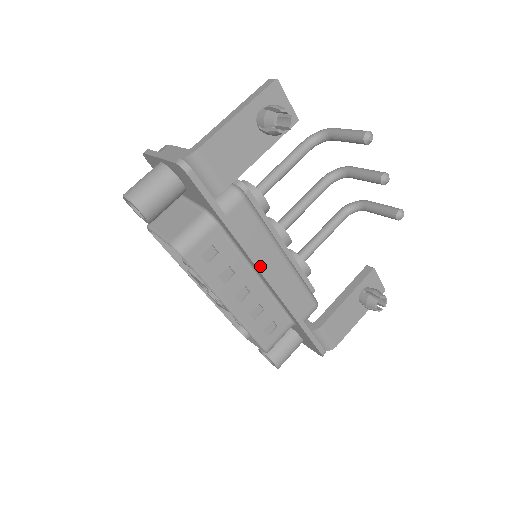
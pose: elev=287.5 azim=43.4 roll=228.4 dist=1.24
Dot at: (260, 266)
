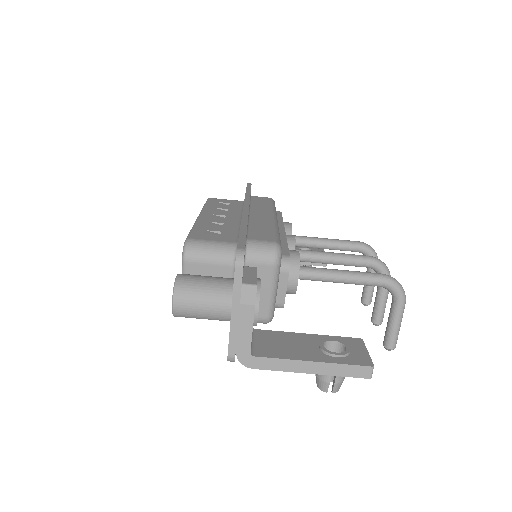
Dot at: occluded
